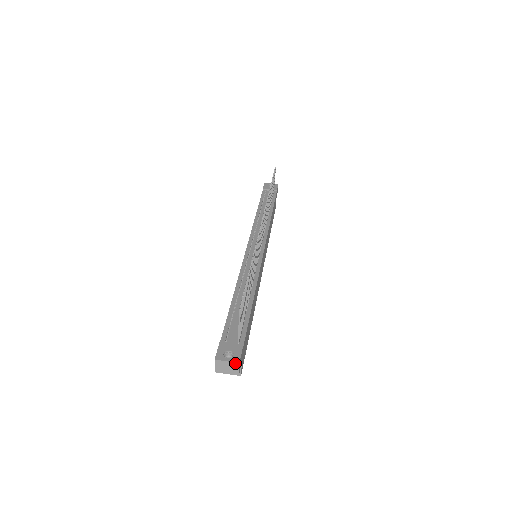
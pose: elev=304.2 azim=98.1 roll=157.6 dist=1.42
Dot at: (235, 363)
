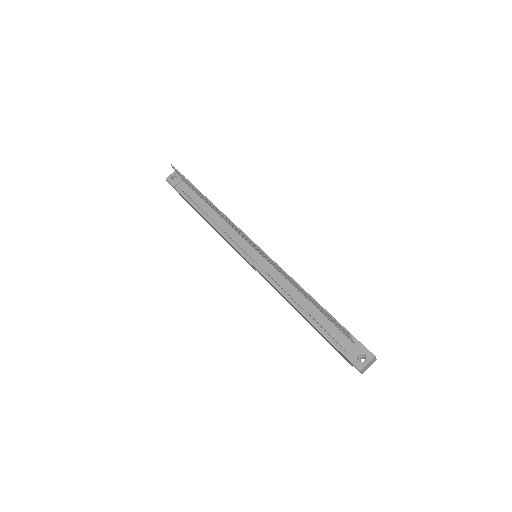
Dot at: (373, 359)
